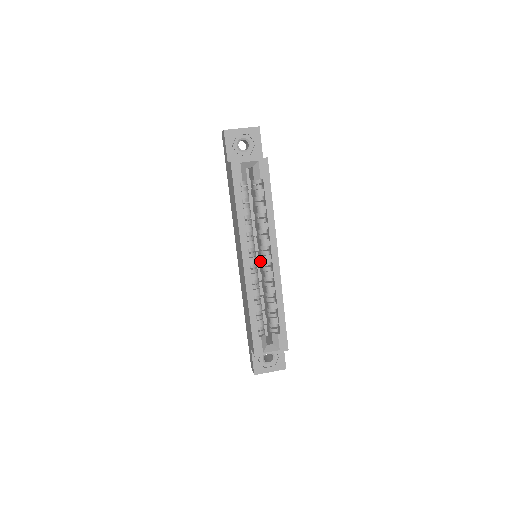
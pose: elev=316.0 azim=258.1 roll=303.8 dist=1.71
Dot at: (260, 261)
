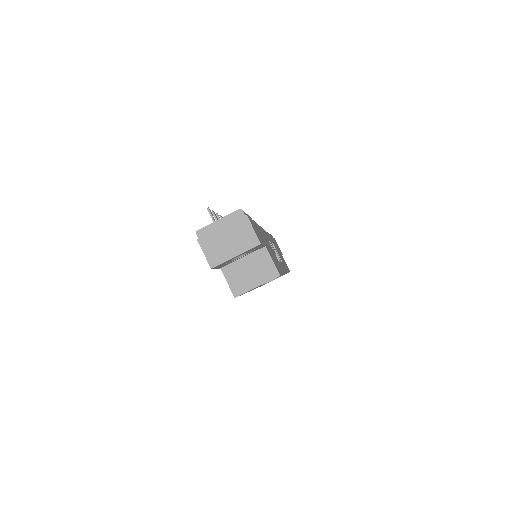
Dot at: occluded
